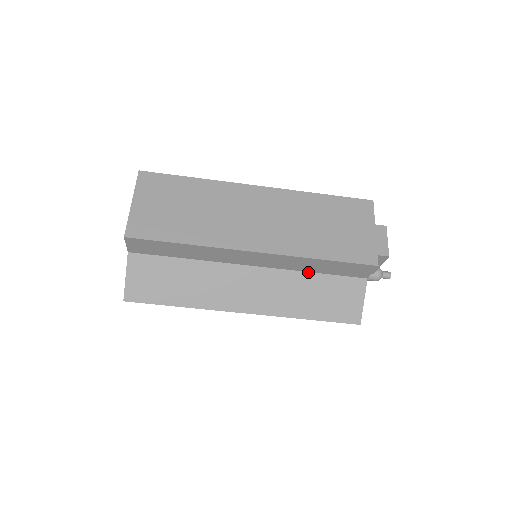
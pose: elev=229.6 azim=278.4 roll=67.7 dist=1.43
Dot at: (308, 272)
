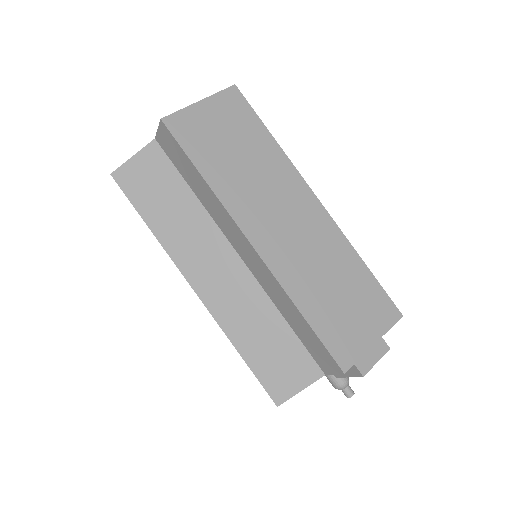
Dot at: (281, 314)
